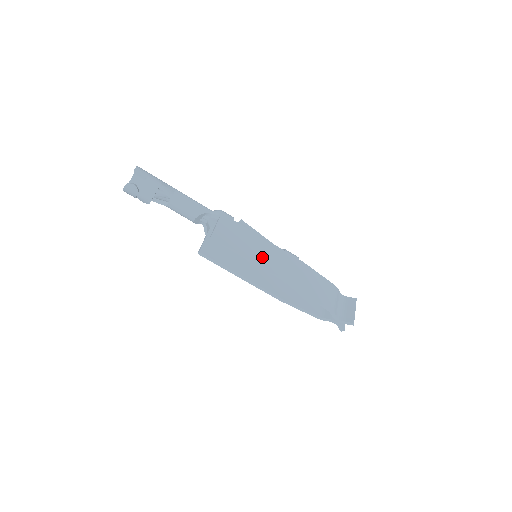
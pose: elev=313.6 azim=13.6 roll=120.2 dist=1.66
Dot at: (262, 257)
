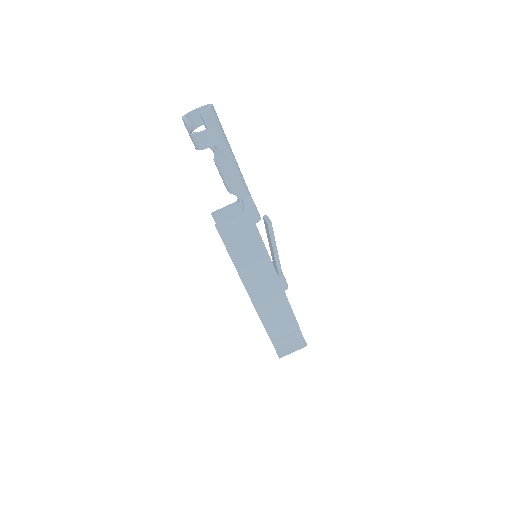
Dot at: (248, 270)
